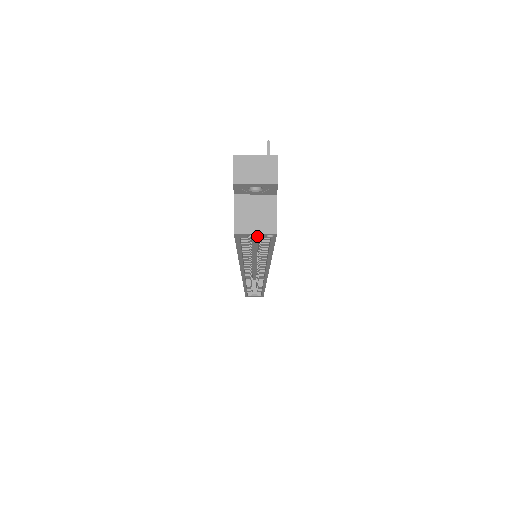
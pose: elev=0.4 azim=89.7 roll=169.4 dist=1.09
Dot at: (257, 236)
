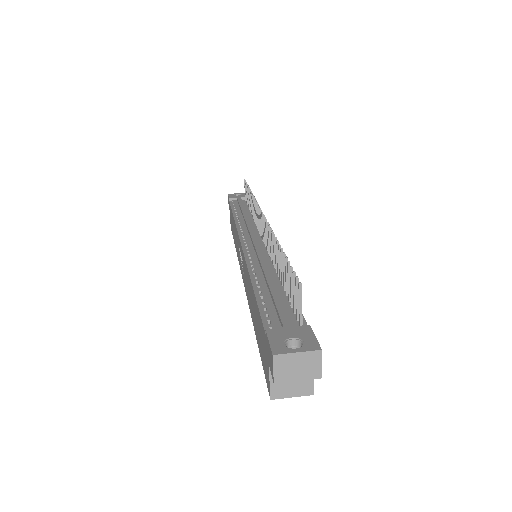
Dot at: occluded
